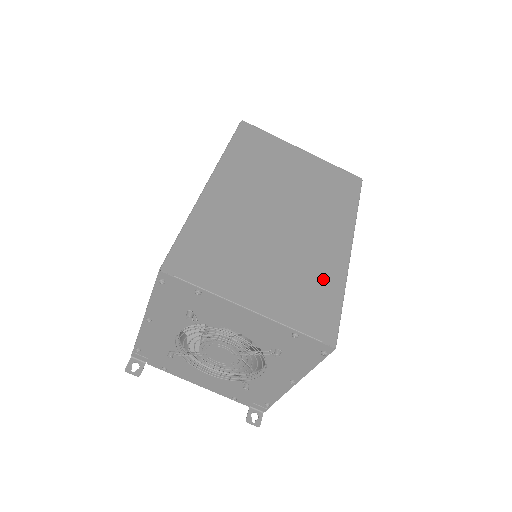
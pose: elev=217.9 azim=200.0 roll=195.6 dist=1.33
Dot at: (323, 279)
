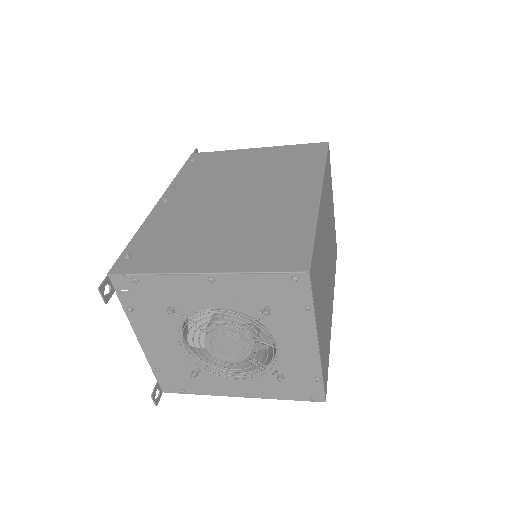
Dot at: (328, 334)
